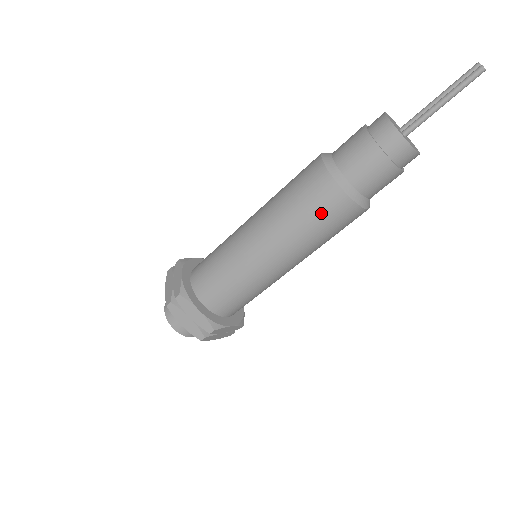
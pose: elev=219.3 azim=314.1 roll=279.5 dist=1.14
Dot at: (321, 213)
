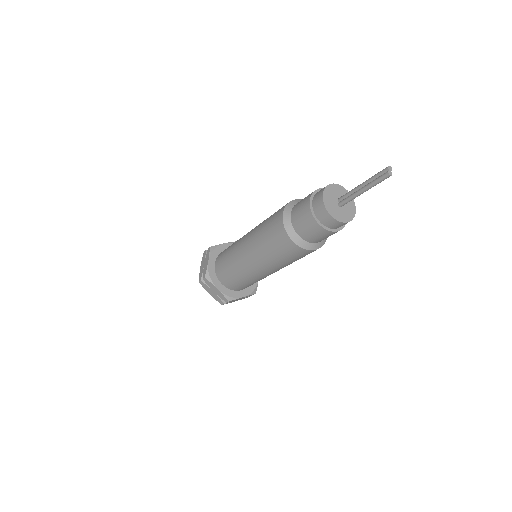
Dot at: (282, 251)
